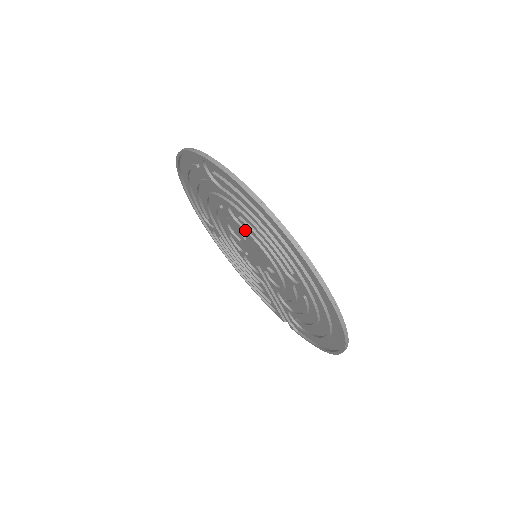
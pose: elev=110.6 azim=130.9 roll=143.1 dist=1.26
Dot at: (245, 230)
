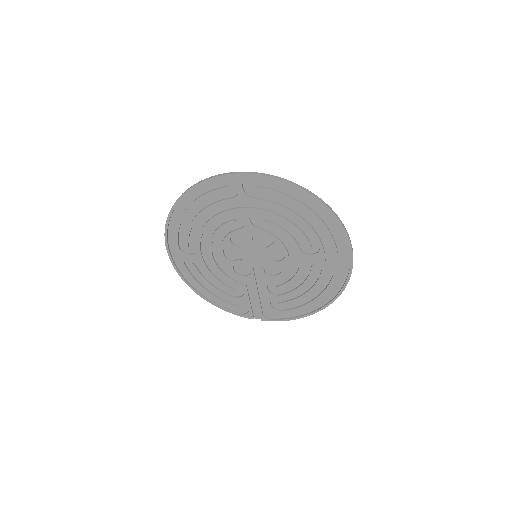
Dot at: (263, 230)
